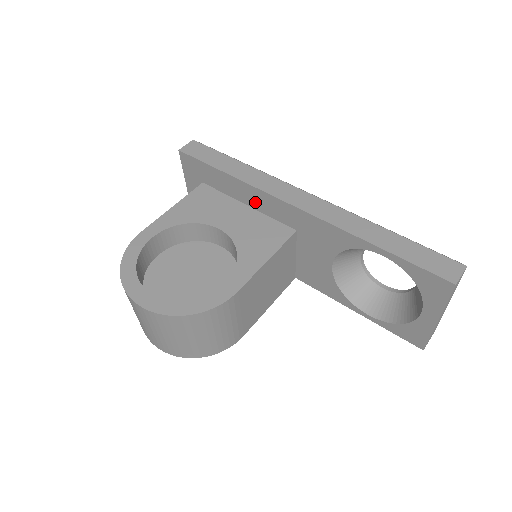
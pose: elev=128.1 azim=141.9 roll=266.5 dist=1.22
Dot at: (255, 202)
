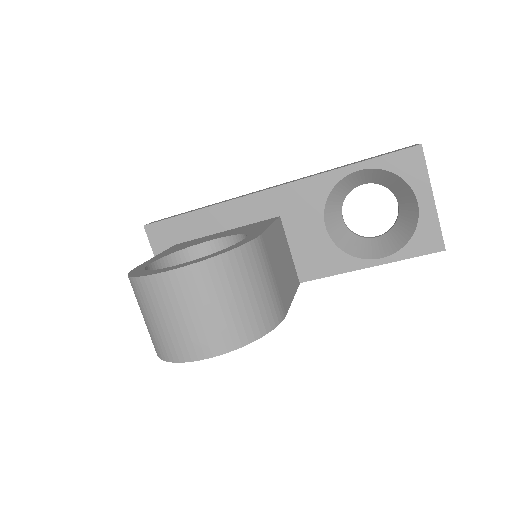
Dot at: (232, 219)
